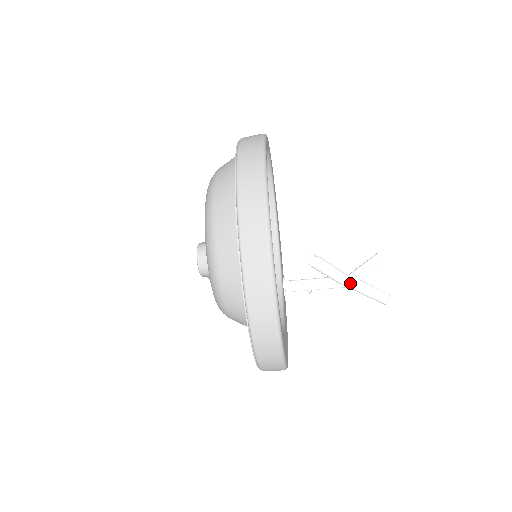
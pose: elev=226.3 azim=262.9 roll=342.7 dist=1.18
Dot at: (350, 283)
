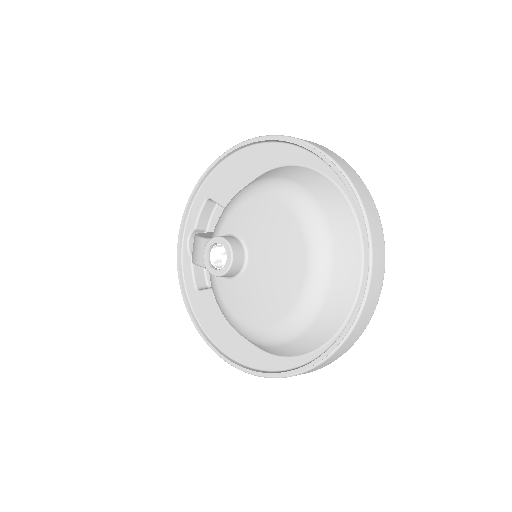
Dot at: occluded
